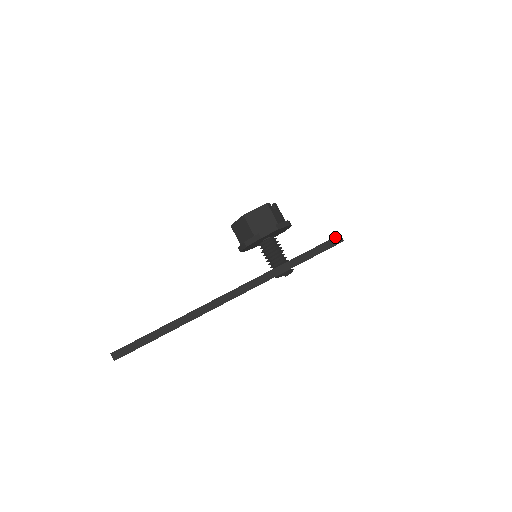
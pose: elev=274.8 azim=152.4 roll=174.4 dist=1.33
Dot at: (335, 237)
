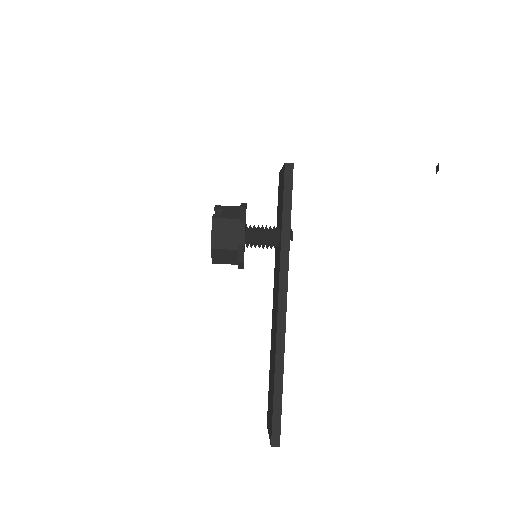
Dot at: (285, 170)
